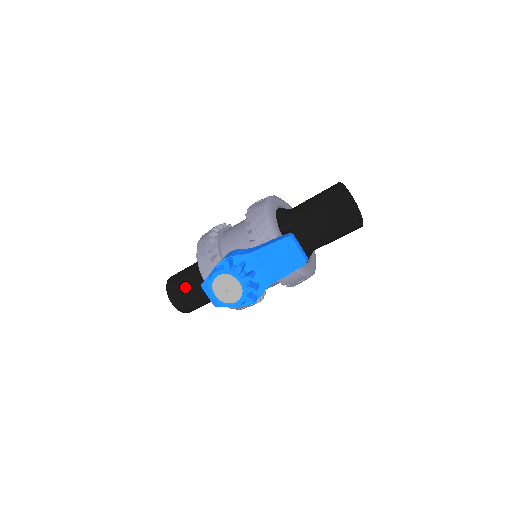
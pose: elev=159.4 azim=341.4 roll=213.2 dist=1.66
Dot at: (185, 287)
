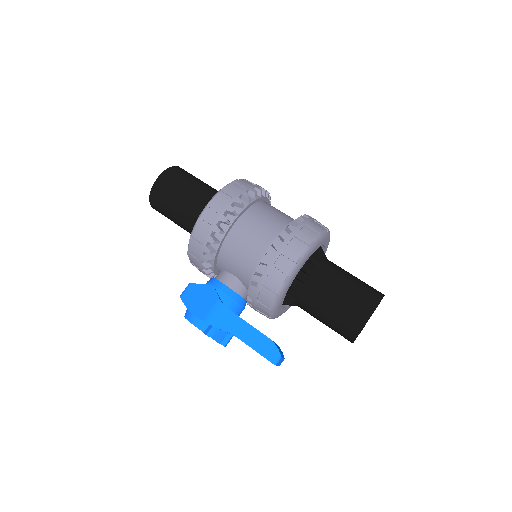
Dot at: (170, 217)
